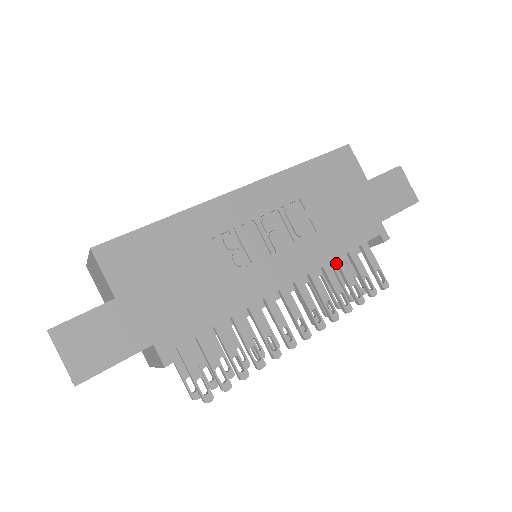
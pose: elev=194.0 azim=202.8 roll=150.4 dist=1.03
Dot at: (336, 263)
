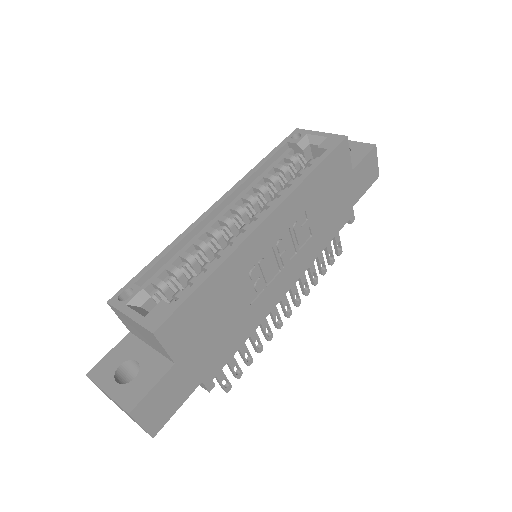
Dot at: occluded
